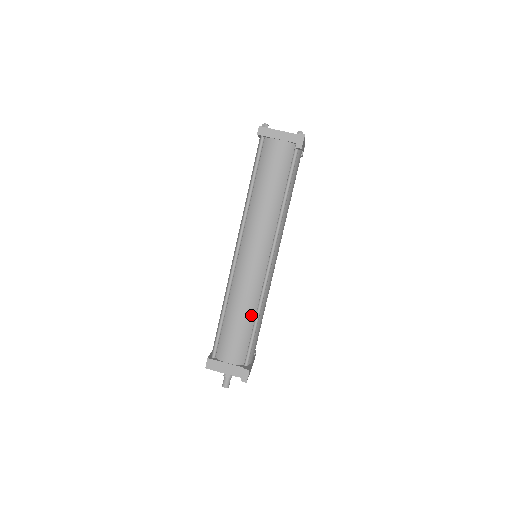
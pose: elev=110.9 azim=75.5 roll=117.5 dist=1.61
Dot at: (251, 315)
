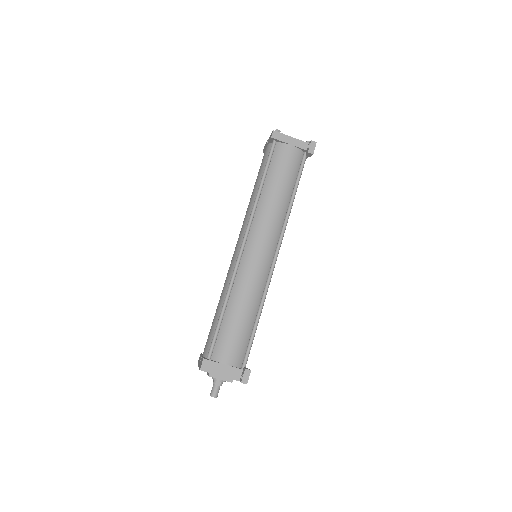
Dot at: (253, 313)
